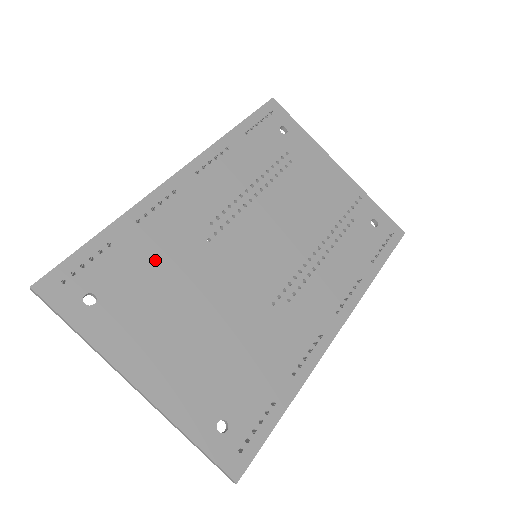
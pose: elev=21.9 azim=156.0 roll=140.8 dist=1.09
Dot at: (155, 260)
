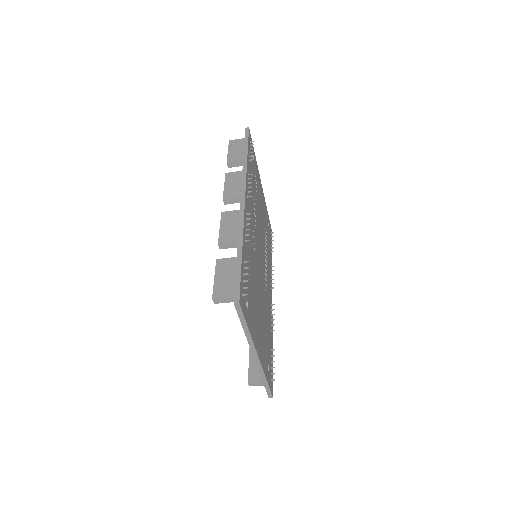
Dot at: (251, 269)
